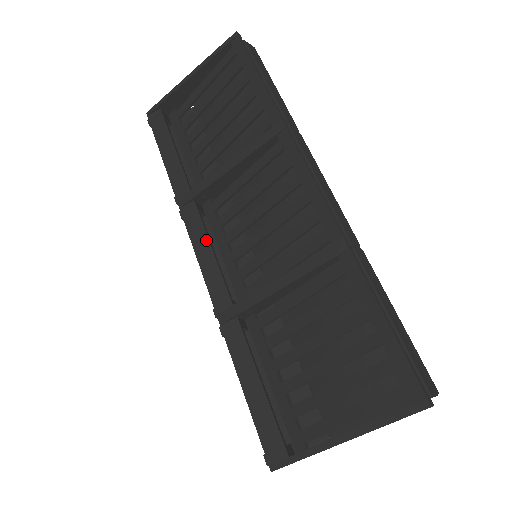
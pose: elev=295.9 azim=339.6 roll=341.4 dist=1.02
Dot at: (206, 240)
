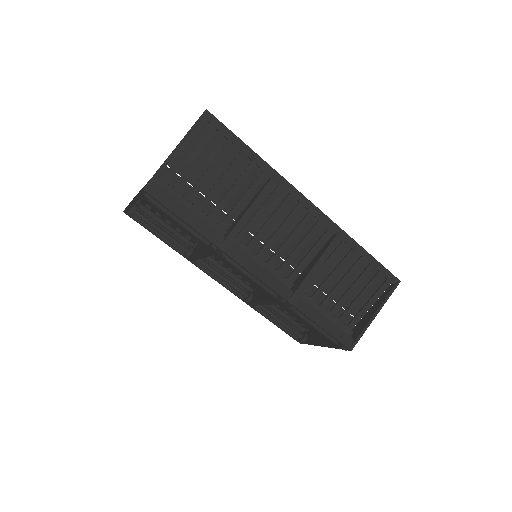
Dot at: (255, 264)
